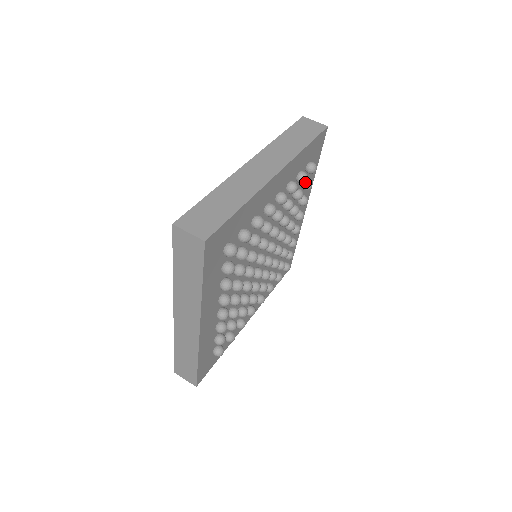
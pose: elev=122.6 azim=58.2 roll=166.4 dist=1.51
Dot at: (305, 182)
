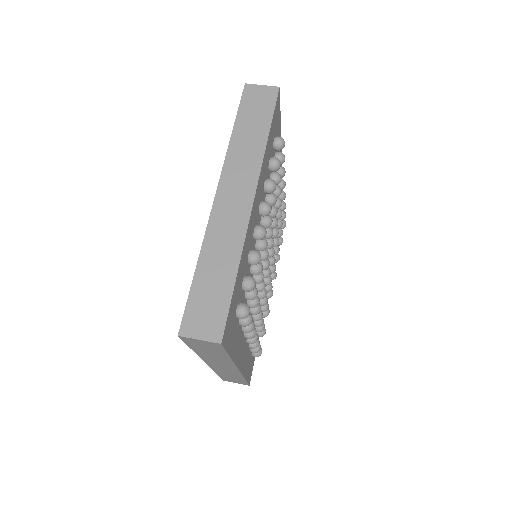
Dot at: occluded
